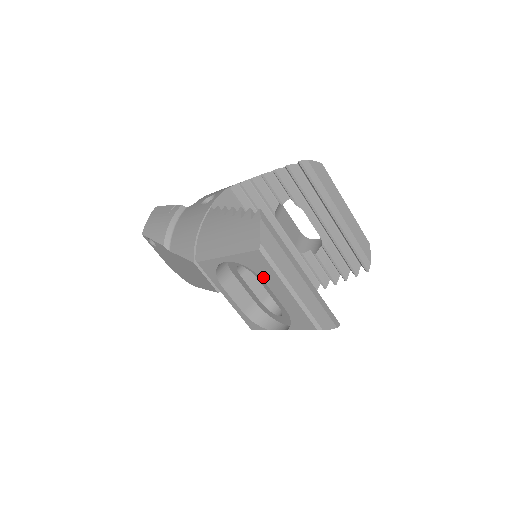
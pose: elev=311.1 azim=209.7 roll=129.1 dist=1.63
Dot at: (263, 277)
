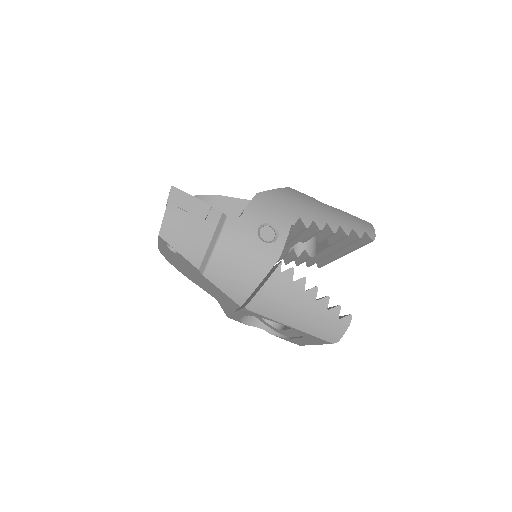
Dot at: (306, 338)
